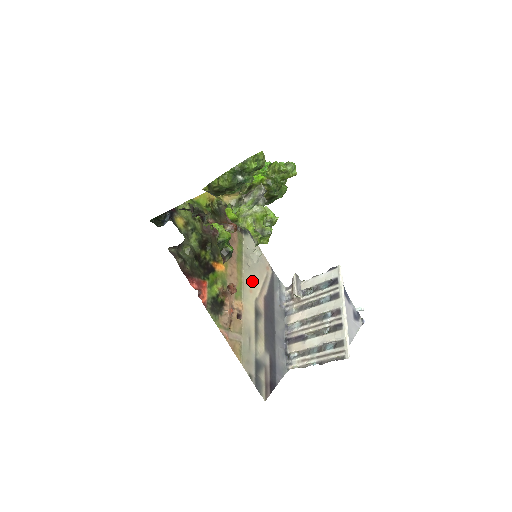
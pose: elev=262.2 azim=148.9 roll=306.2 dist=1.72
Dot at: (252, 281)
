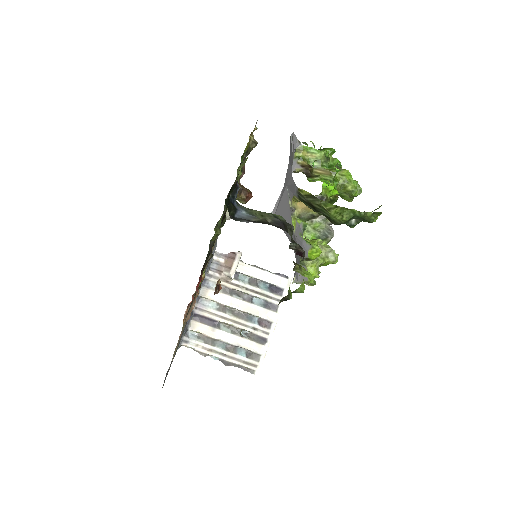
Dot at: occluded
